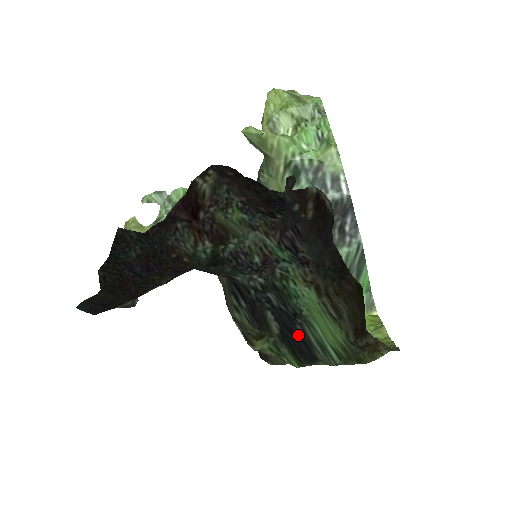
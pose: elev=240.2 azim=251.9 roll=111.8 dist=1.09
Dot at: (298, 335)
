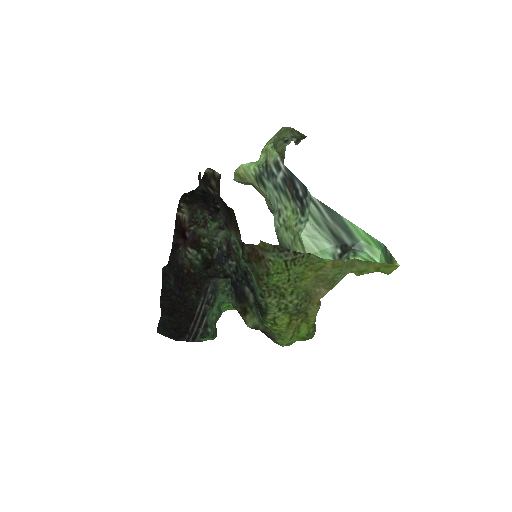
Dot at: (254, 291)
